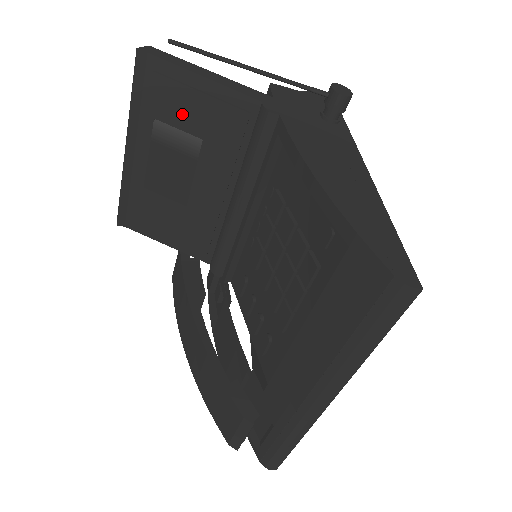
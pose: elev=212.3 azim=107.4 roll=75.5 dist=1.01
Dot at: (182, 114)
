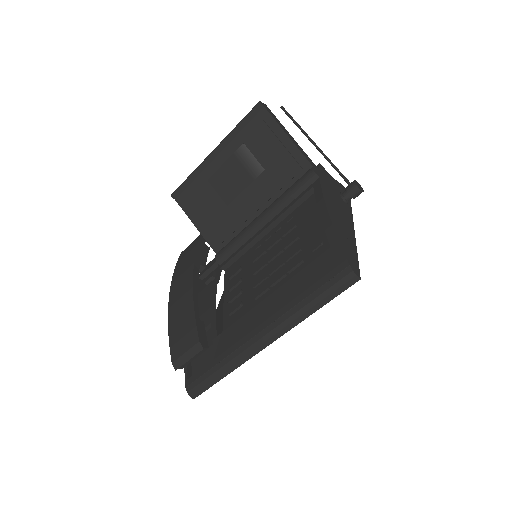
Dot at: (262, 149)
